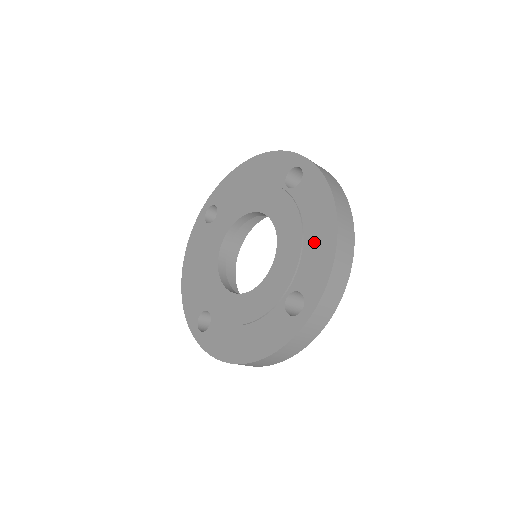
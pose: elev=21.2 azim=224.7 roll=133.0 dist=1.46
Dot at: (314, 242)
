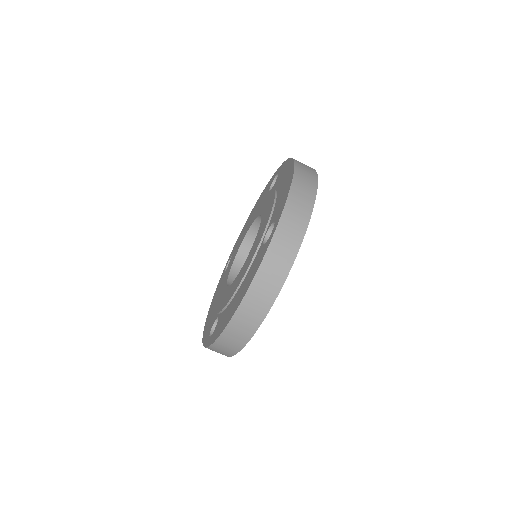
Dot at: (282, 190)
